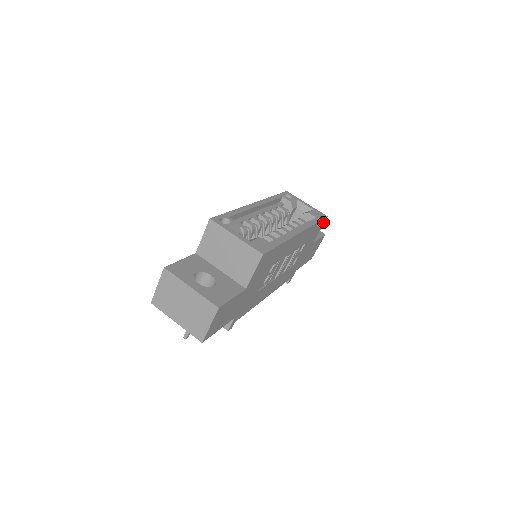
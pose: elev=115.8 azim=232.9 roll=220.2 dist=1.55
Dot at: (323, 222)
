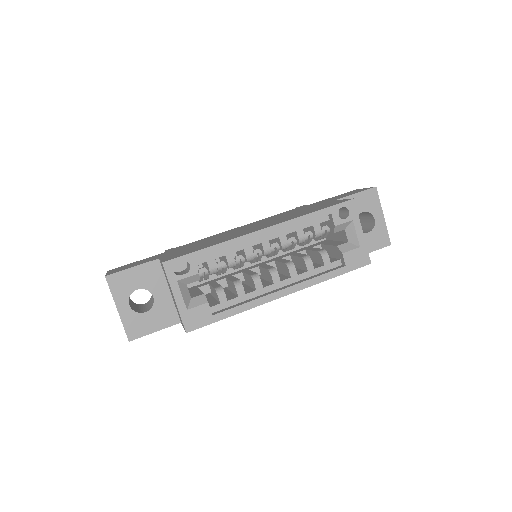
Dot at: occluded
